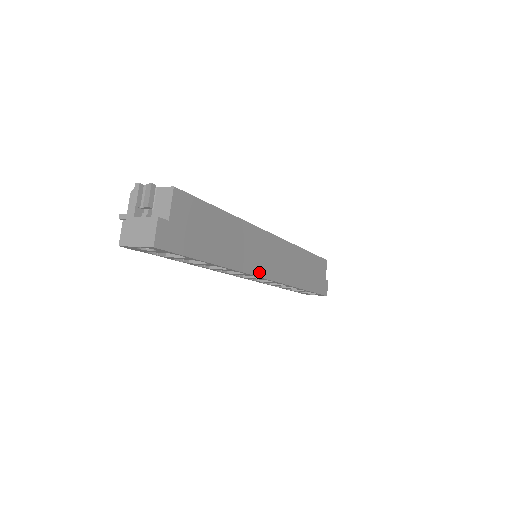
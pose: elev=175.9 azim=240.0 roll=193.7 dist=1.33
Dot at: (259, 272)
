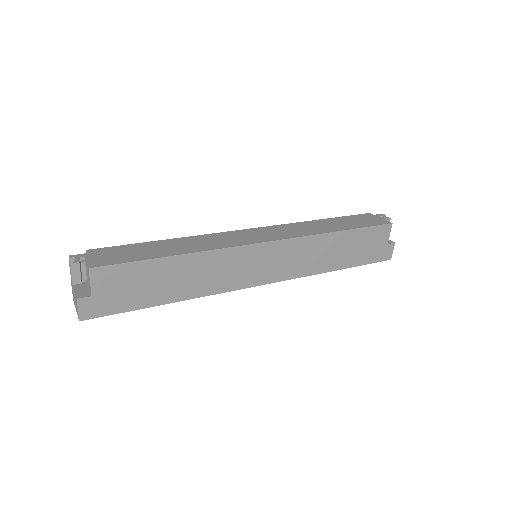
Dot at: (244, 284)
